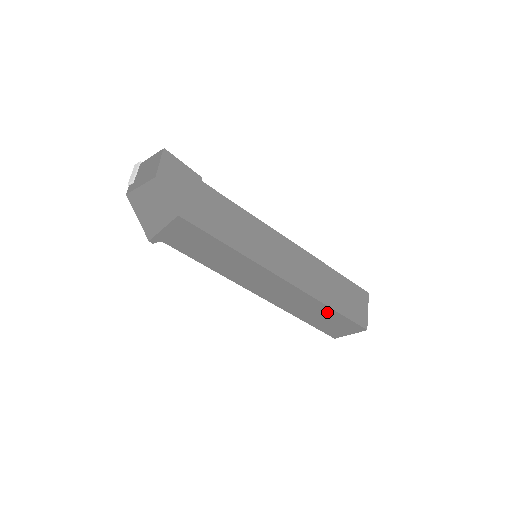
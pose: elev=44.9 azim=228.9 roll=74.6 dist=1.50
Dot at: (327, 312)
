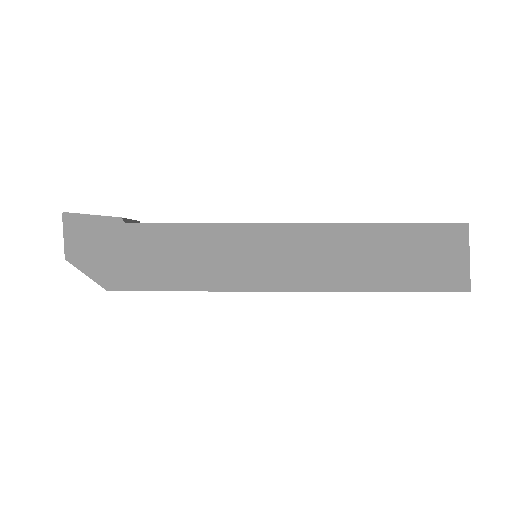
Dot at: occluded
